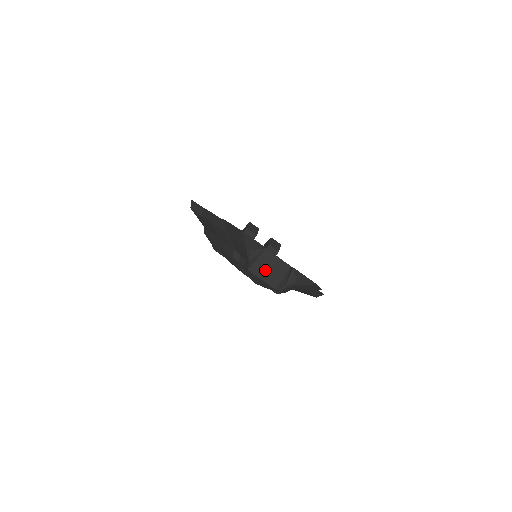
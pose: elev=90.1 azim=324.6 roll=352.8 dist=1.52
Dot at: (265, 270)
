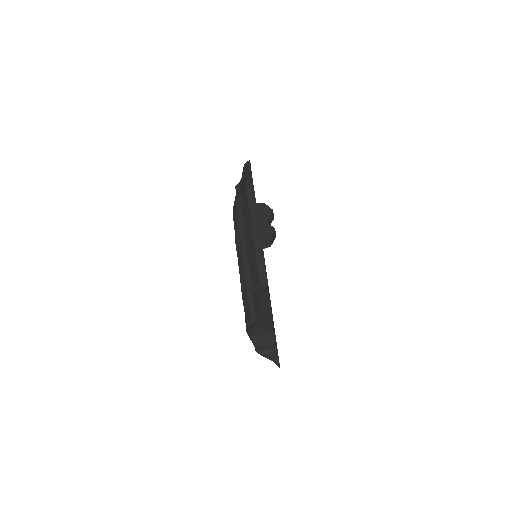
Dot at: (262, 343)
